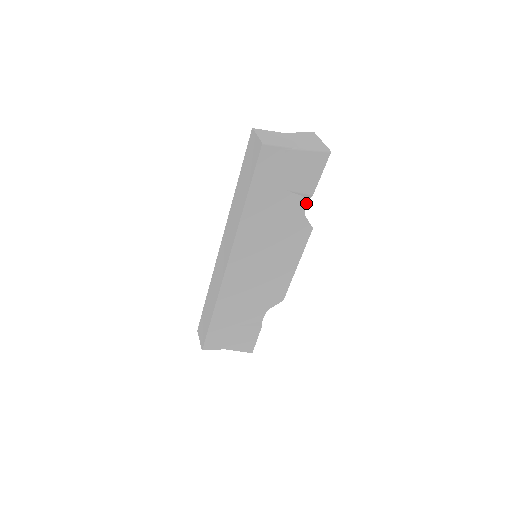
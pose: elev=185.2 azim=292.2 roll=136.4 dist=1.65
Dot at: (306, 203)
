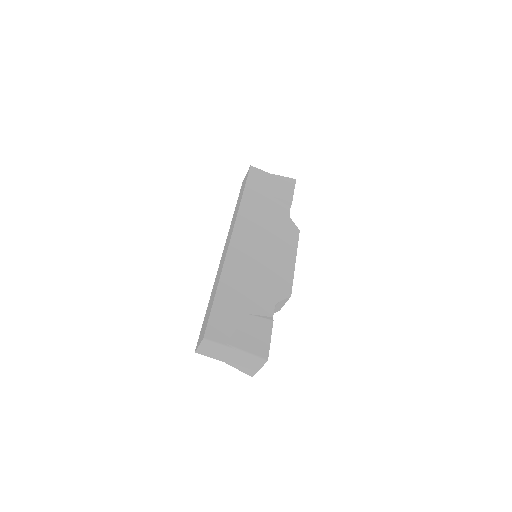
Dot at: (289, 210)
